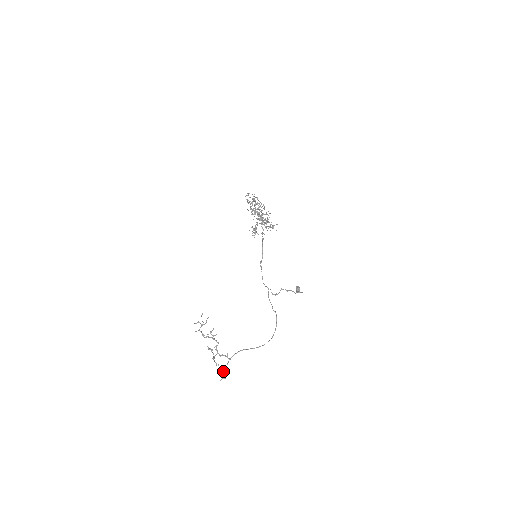
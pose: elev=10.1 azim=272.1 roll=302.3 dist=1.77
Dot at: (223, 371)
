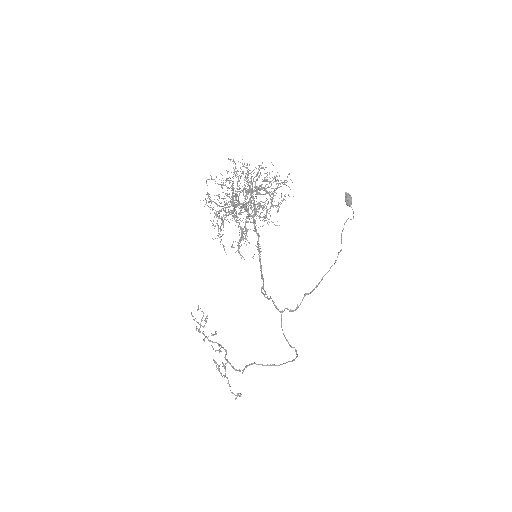
Dot at: (236, 395)
